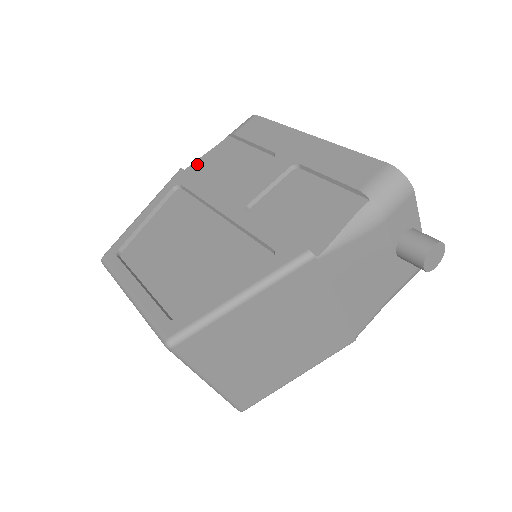
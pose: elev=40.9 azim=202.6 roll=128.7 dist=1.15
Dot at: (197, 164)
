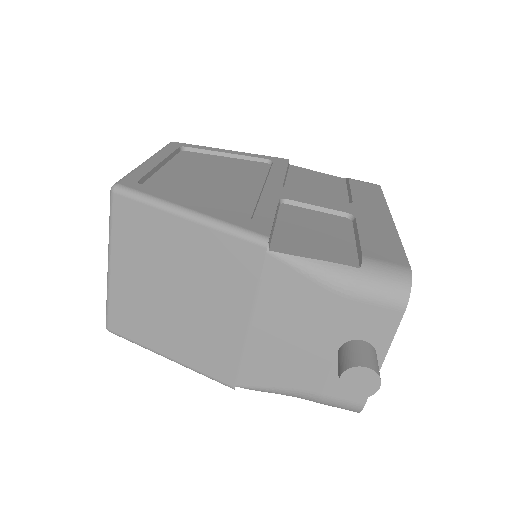
Dot at: (302, 169)
